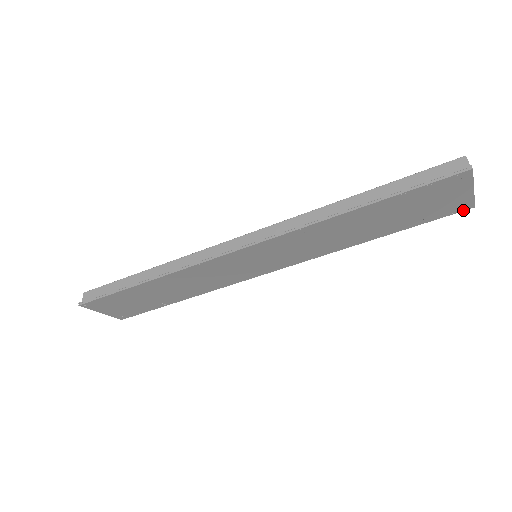
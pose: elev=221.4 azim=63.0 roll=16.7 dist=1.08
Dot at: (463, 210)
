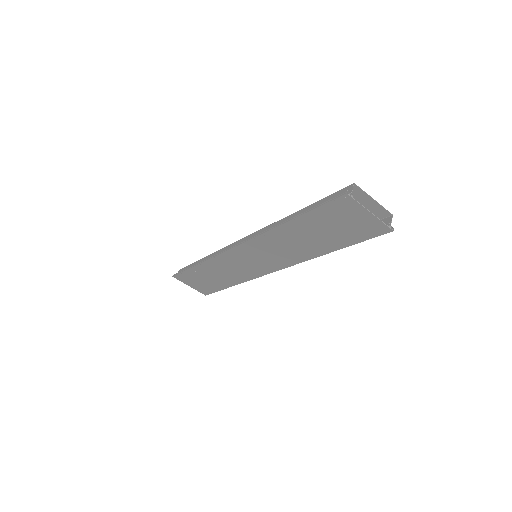
Dot at: (385, 233)
